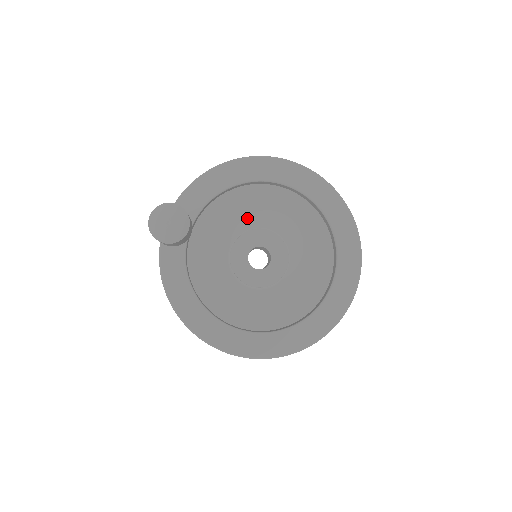
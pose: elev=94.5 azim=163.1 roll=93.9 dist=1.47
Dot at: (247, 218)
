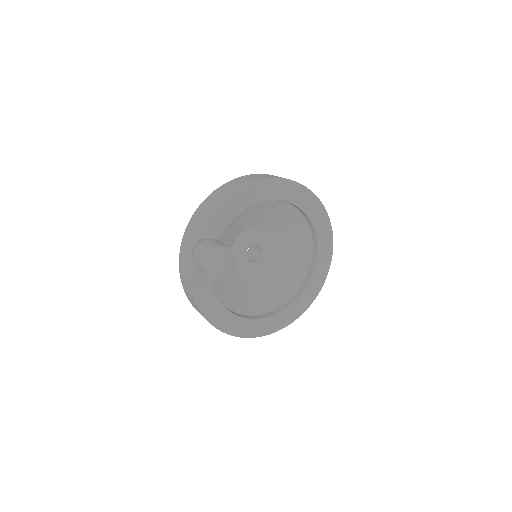
Dot at: (247, 223)
